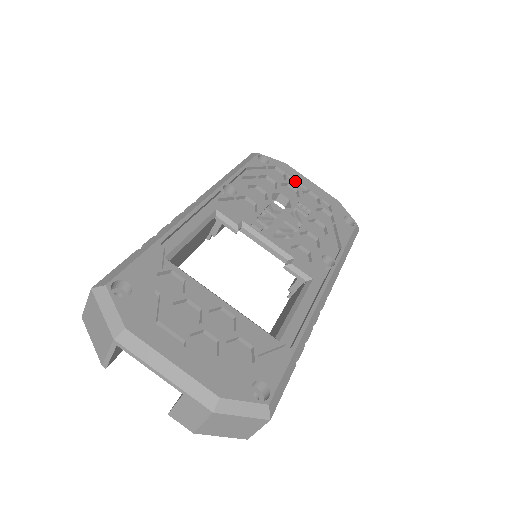
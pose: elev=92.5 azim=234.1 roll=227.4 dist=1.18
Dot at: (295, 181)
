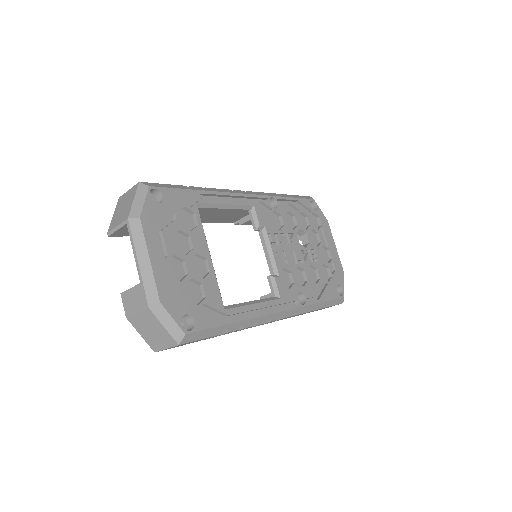
Dot at: (324, 236)
